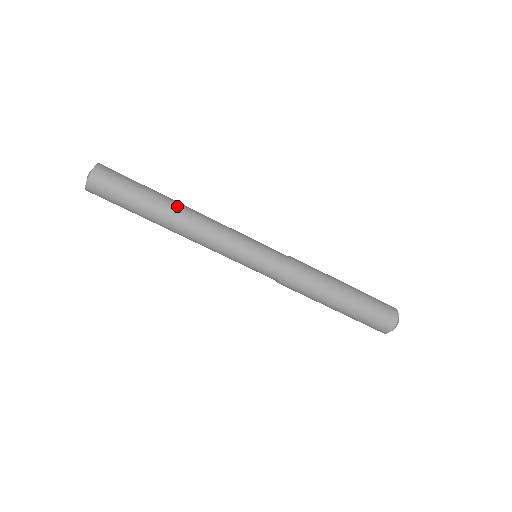
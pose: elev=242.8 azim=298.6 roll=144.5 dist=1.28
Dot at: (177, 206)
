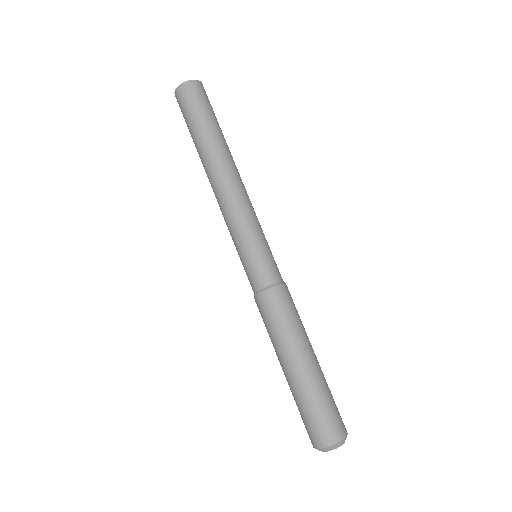
Dot at: (232, 157)
